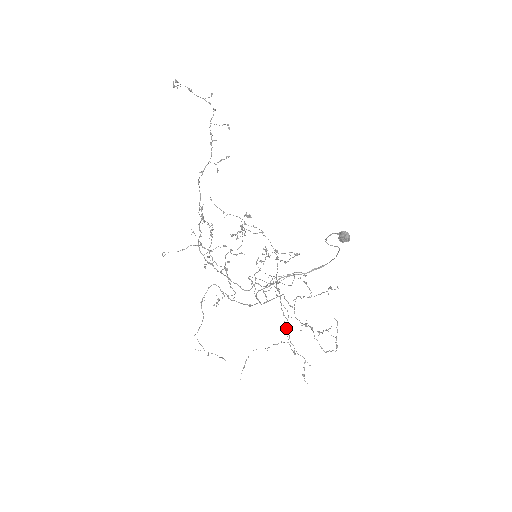
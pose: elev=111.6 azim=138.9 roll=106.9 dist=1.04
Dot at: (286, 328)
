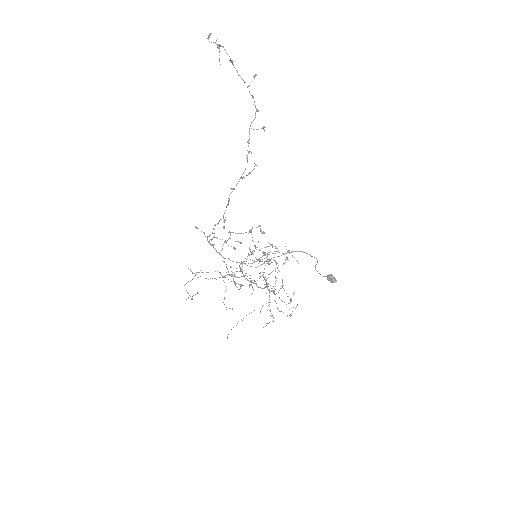
Dot at: occluded
